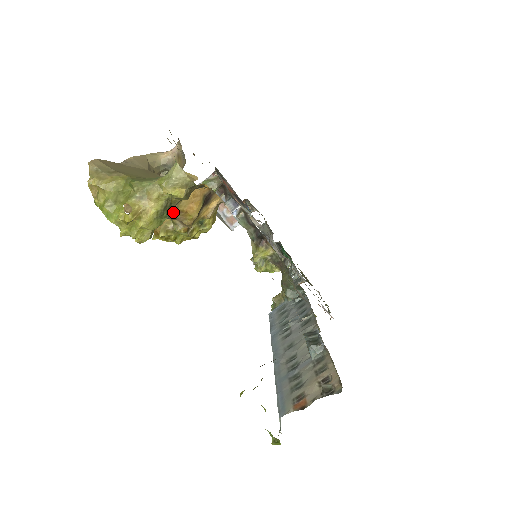
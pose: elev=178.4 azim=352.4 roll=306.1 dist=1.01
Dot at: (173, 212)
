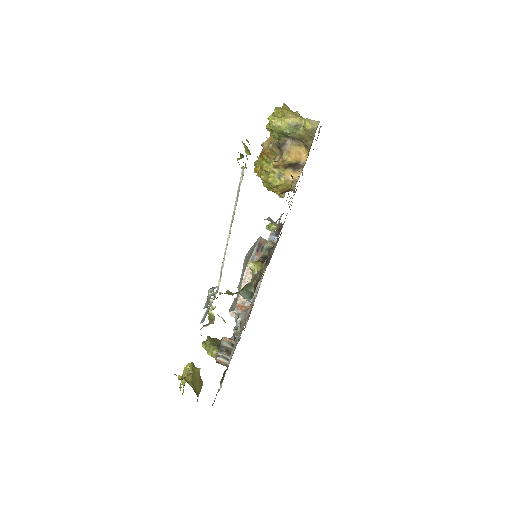
Dot at: (287, 144)
